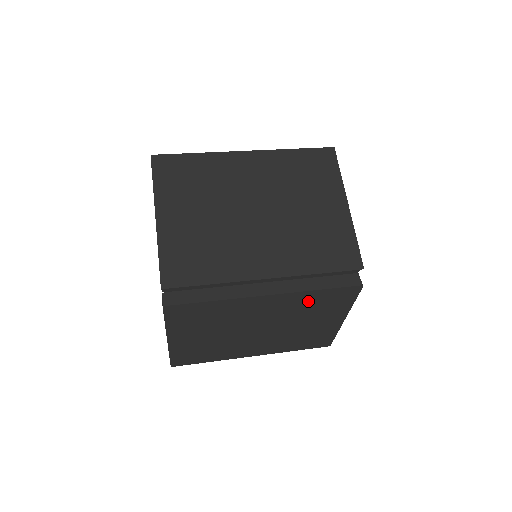
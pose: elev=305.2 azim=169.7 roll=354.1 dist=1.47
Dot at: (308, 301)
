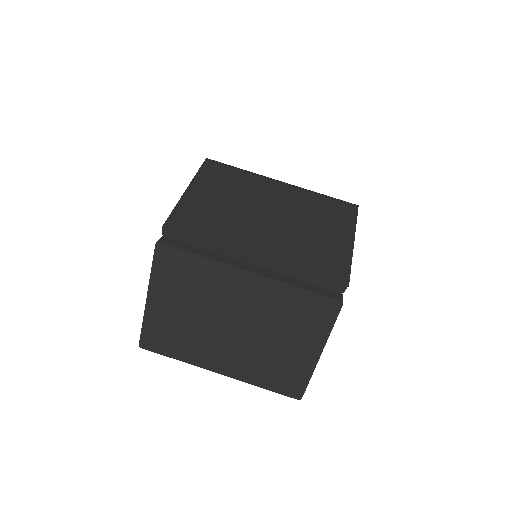
Dot at: (286, 302)
